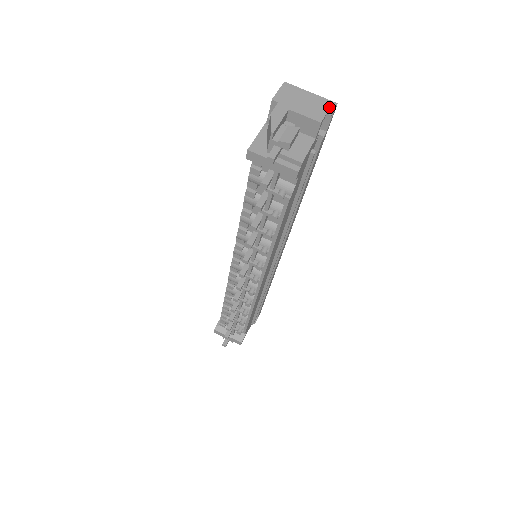
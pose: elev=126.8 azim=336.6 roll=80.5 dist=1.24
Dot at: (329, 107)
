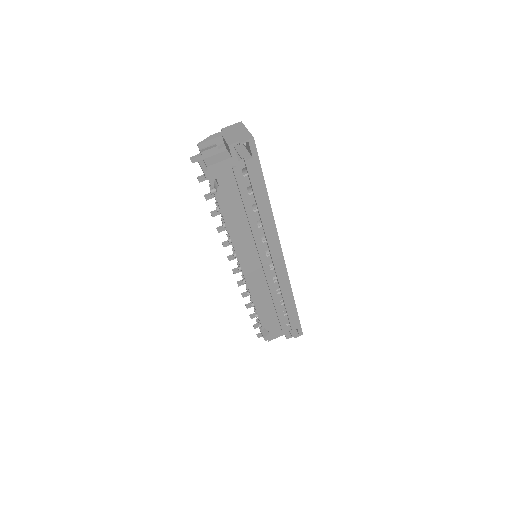
Dot at: (245, 138)
